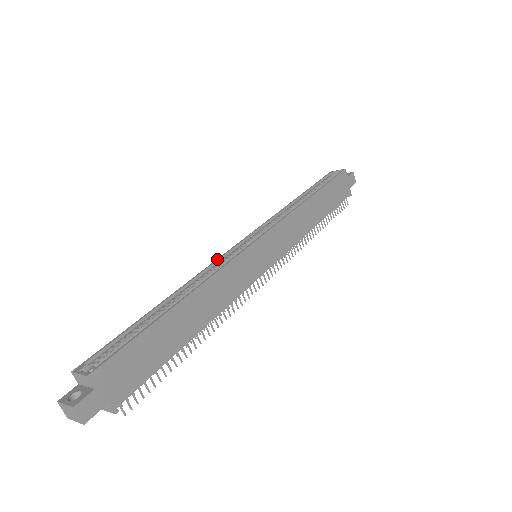
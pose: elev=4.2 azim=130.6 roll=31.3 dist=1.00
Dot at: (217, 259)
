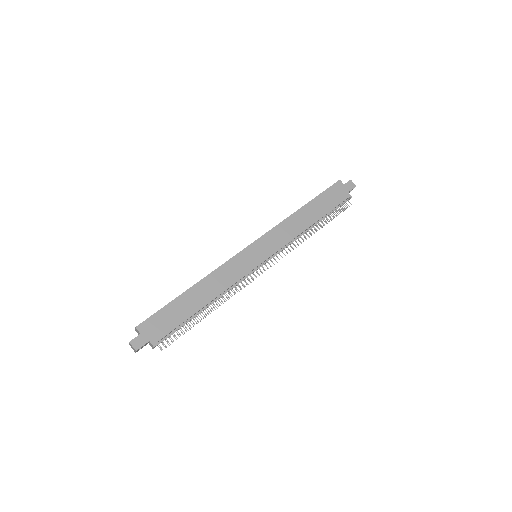
Dot at: occluded
